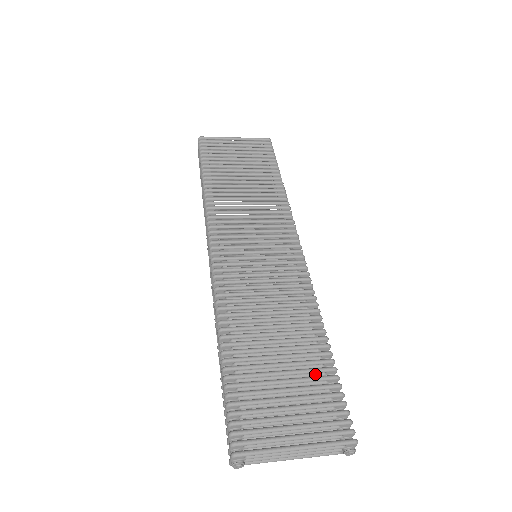
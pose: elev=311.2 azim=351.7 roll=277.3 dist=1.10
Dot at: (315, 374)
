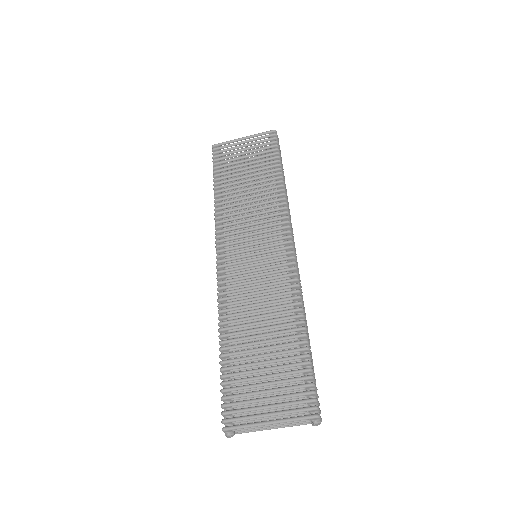
Dot at: (293, 360)
